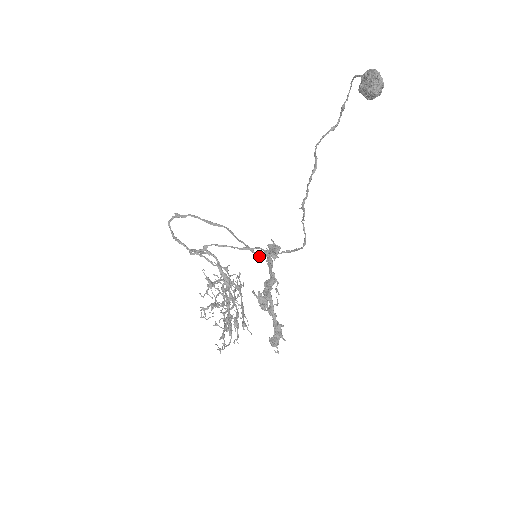
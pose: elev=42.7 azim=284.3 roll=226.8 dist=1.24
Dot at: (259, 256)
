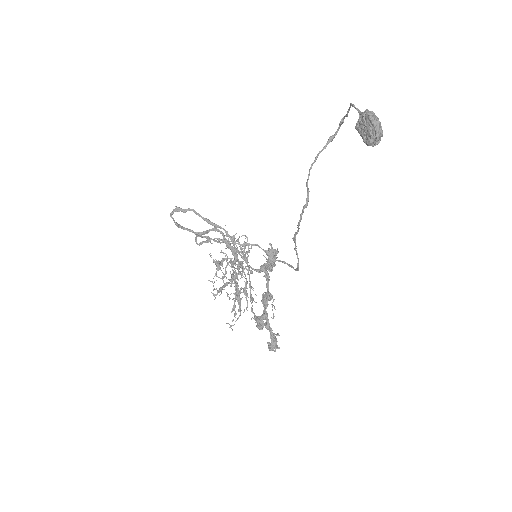
Dot at: (256, 271)
